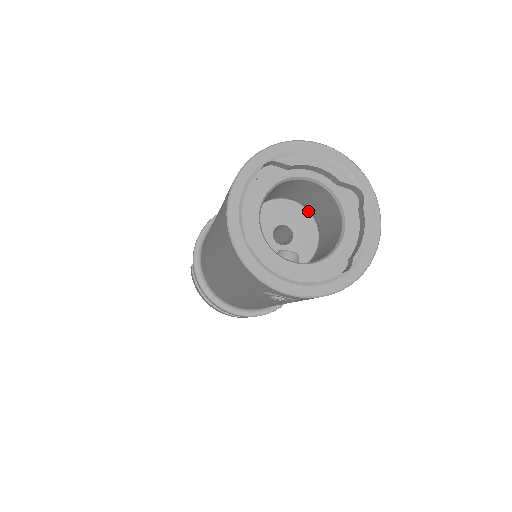
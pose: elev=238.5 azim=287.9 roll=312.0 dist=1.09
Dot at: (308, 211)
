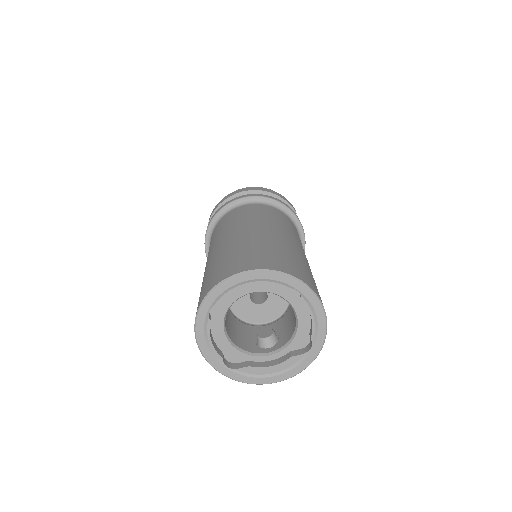
Dot at: occluded
